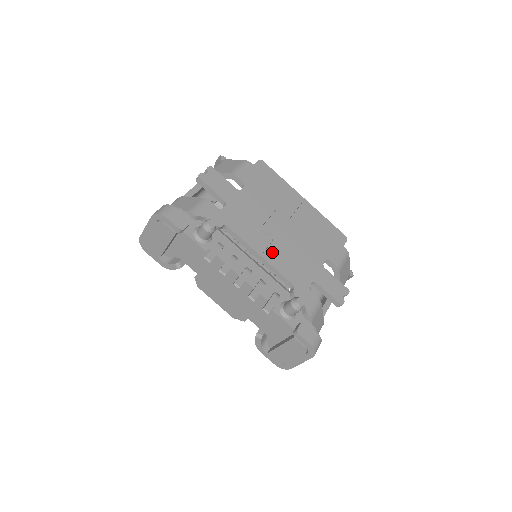
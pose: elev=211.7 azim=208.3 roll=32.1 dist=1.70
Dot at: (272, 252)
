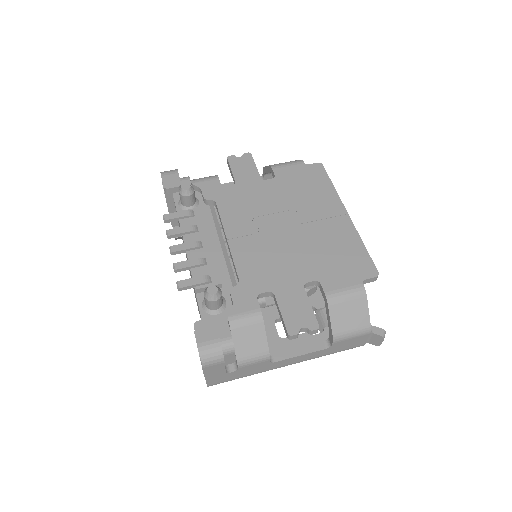
Dot at: (245, 242)
